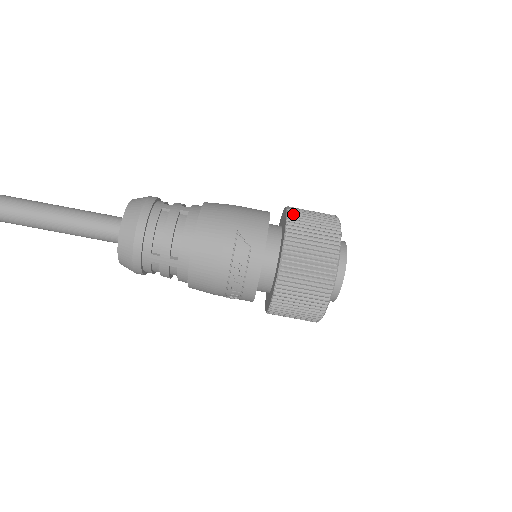
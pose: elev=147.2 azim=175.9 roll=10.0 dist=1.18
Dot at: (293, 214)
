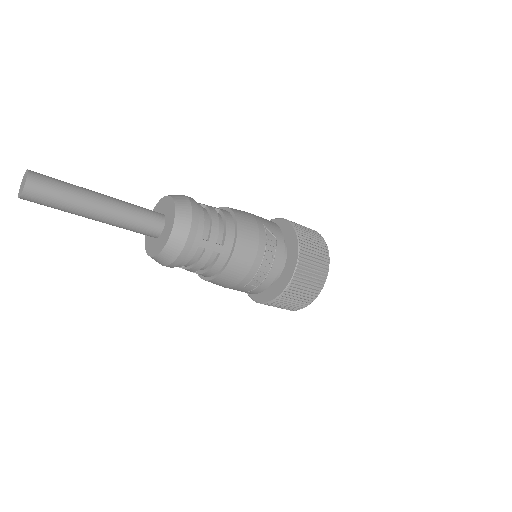
Dot at: occluded
